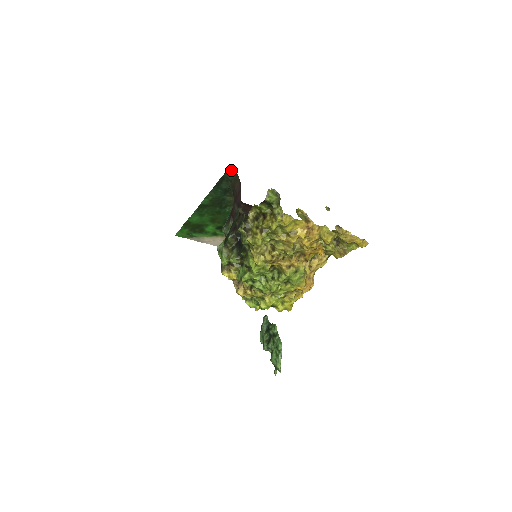
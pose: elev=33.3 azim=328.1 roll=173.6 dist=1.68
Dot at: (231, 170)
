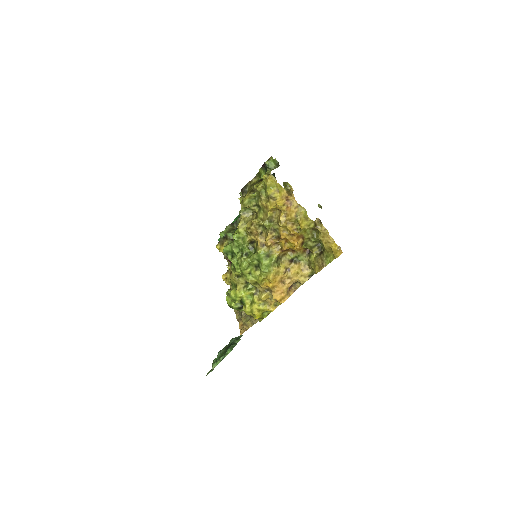
Dot at: (274, 176)
